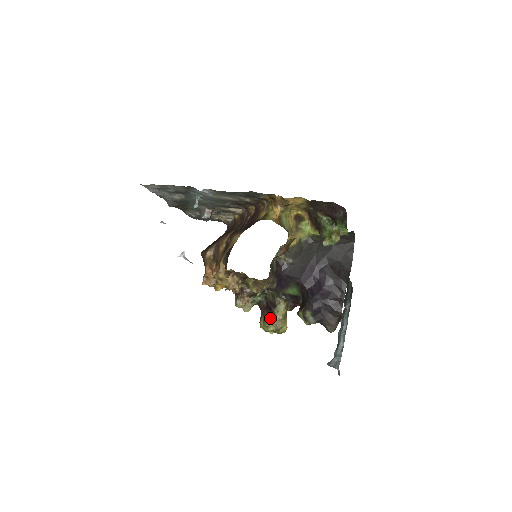
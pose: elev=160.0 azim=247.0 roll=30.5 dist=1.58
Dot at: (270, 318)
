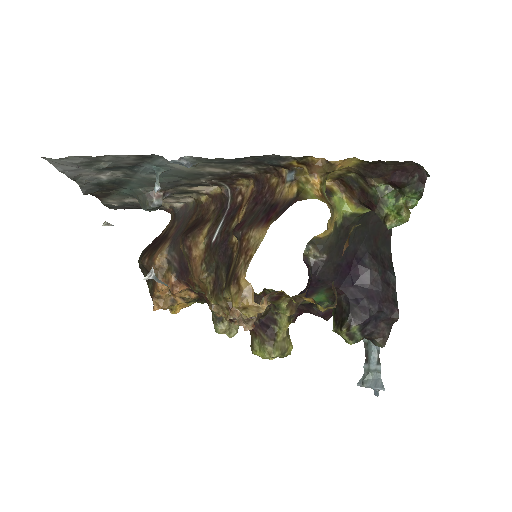
Dot at: (271, 340)
